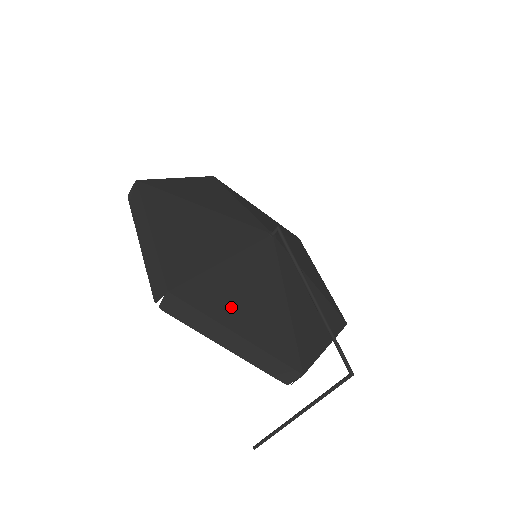
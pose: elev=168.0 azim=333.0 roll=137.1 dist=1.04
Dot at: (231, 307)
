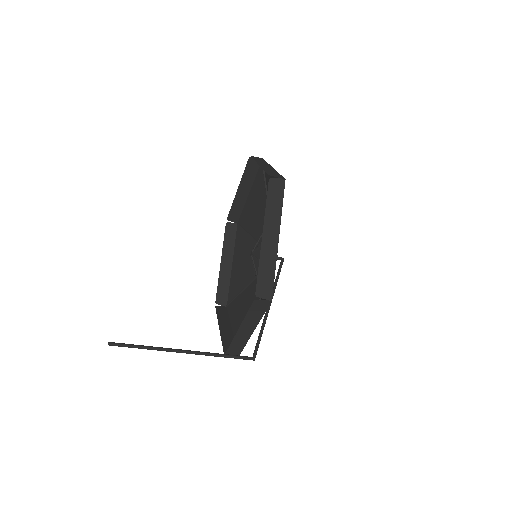
Dot at: occluded
